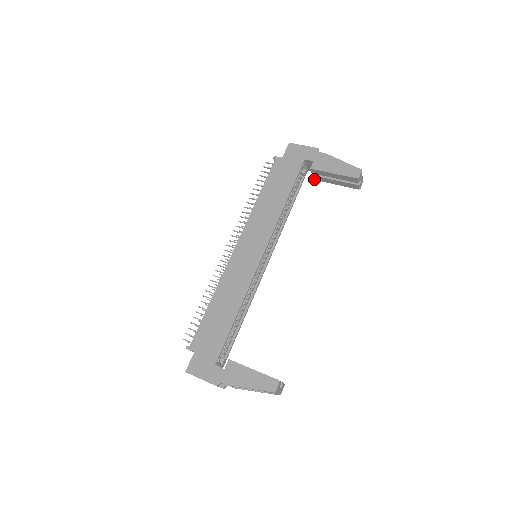
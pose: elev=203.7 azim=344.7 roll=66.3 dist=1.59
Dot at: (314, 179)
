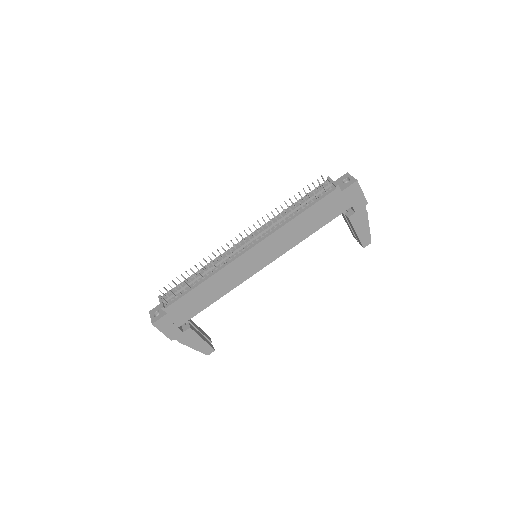
Dot at: occluded
